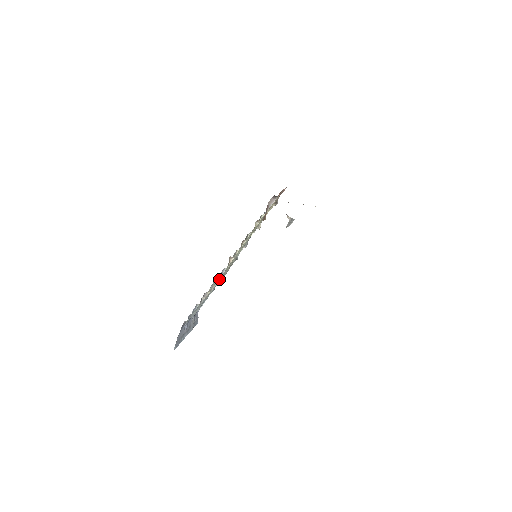
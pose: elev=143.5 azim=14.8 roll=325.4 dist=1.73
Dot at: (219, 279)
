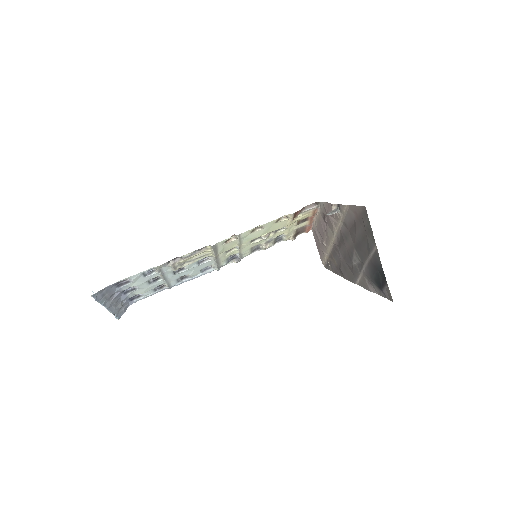
Dot at: (190, 271)
